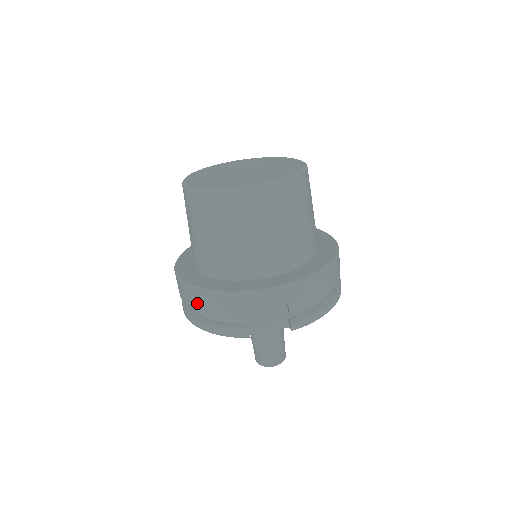
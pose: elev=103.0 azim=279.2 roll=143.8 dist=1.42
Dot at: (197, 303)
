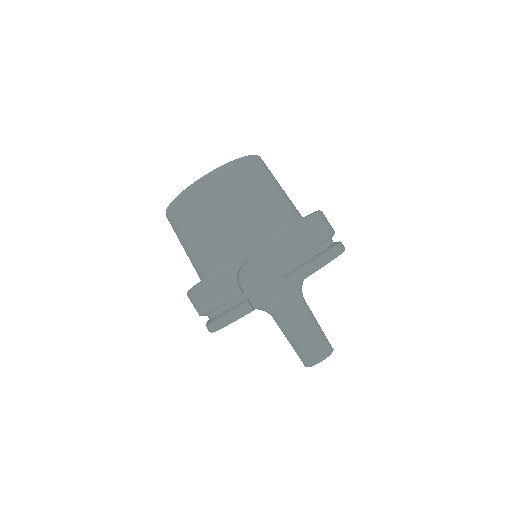
Dot at: (202, 303)
